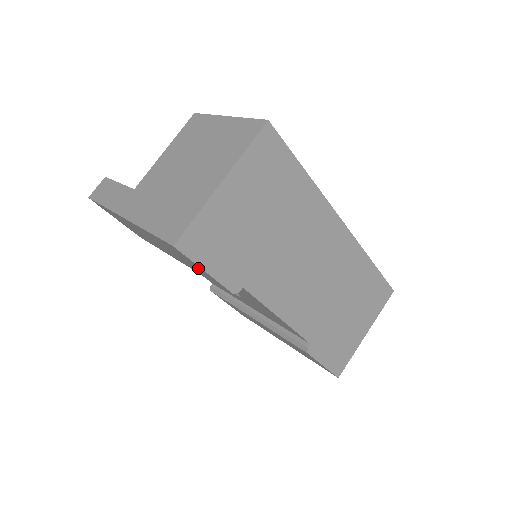
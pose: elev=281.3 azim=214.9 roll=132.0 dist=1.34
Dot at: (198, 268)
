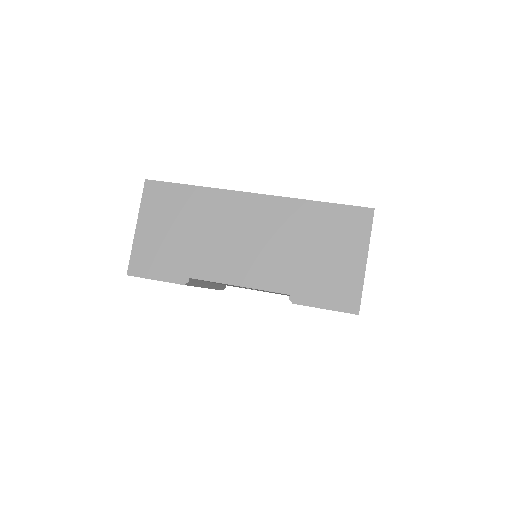
Dot at: occluded
